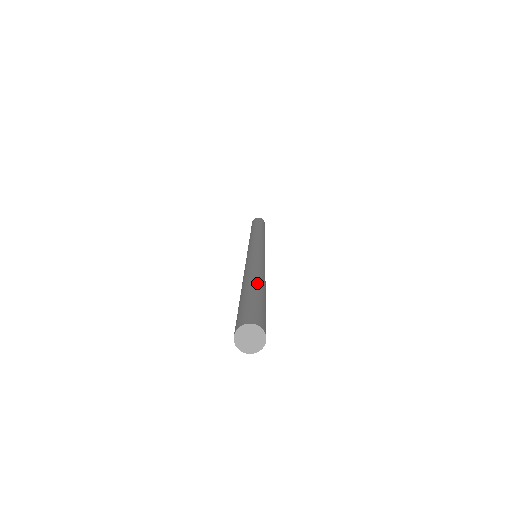
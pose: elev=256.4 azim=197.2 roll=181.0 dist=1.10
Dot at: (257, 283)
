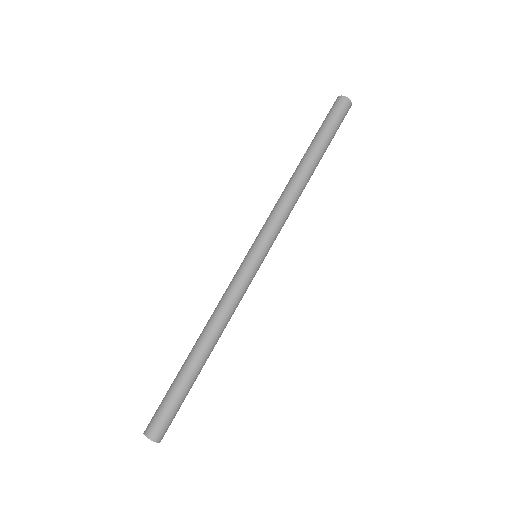
Dot at: (190, 362)
